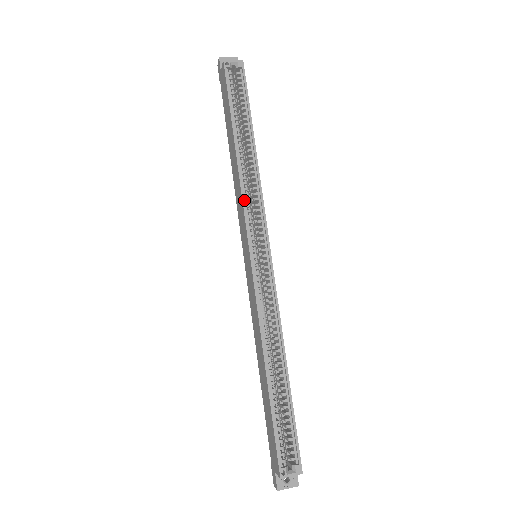
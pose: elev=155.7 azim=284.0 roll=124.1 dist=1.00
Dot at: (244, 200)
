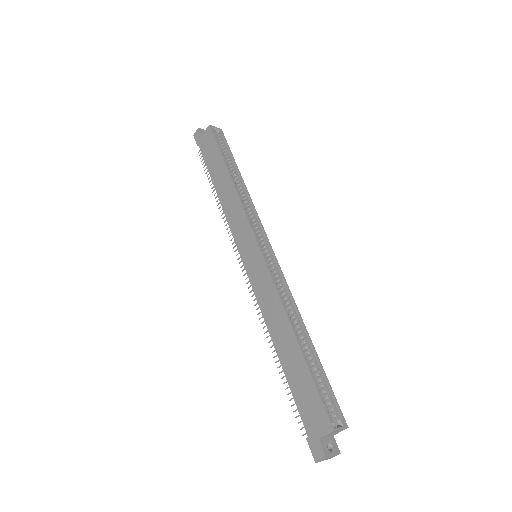
Dot at: (245, 210)
